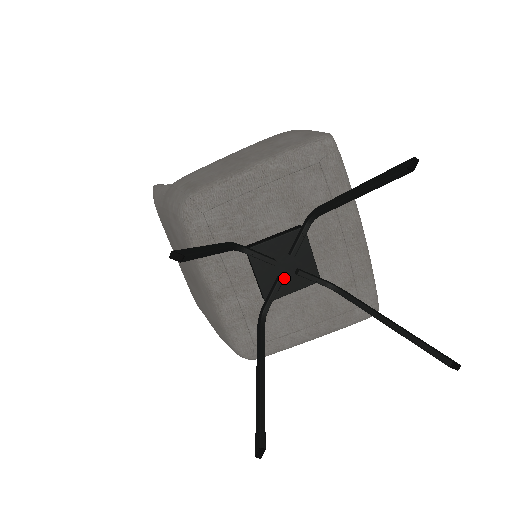
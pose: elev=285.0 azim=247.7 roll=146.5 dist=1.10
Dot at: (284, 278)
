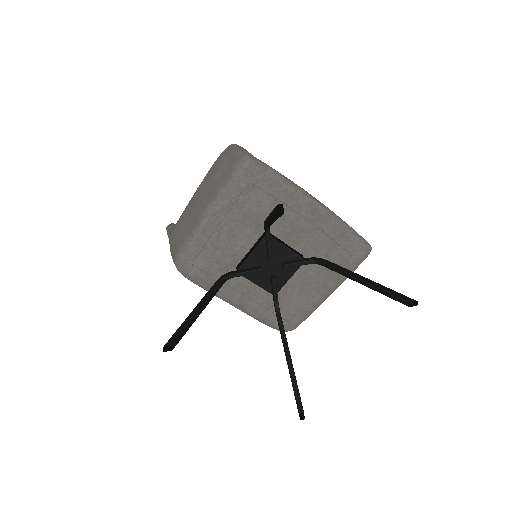
Dot at: (276, 274)
